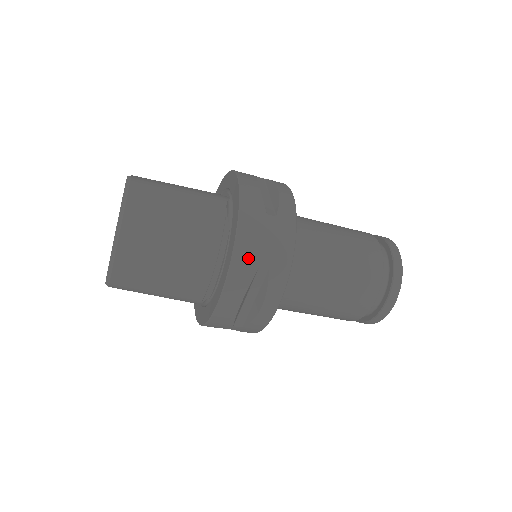
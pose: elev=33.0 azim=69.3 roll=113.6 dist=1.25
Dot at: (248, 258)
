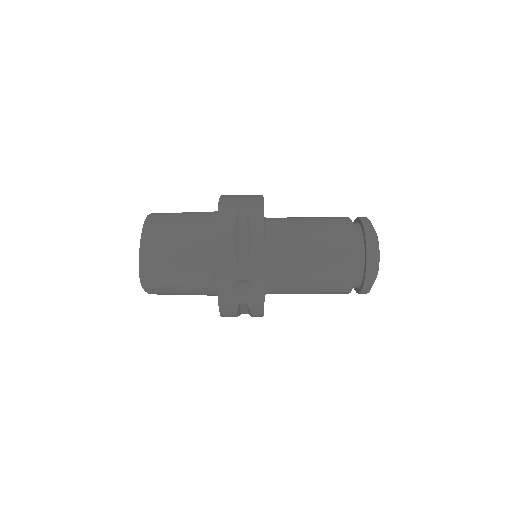
Dot at: (230, 207)
